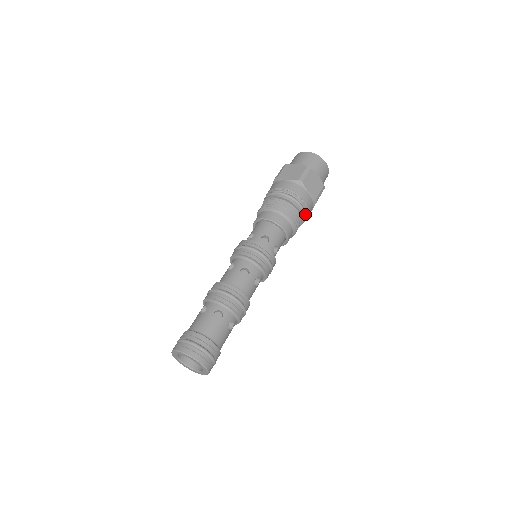
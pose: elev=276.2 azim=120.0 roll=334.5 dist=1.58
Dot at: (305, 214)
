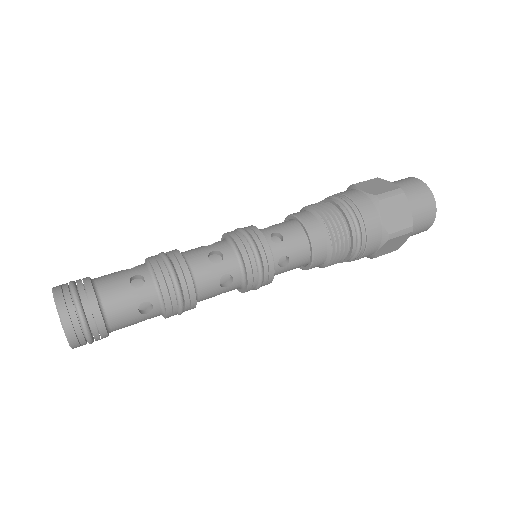
Dot at: (359, 244)
